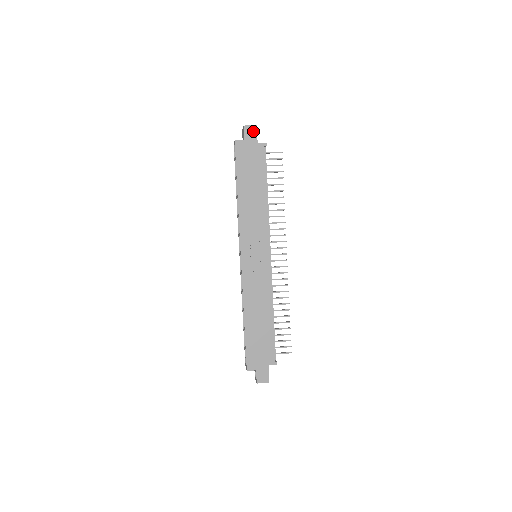
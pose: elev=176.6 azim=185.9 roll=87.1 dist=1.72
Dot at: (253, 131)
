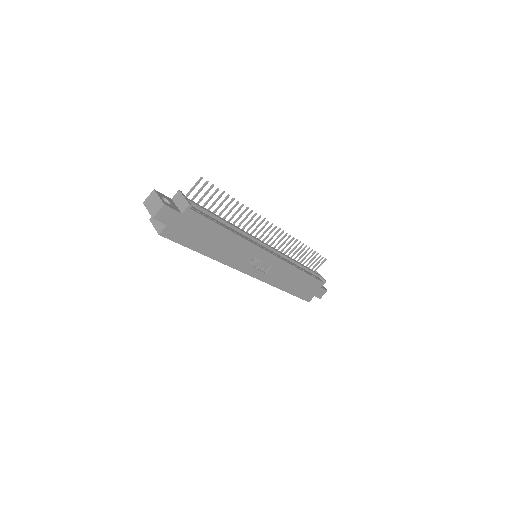
Dot at: (166, 211)
